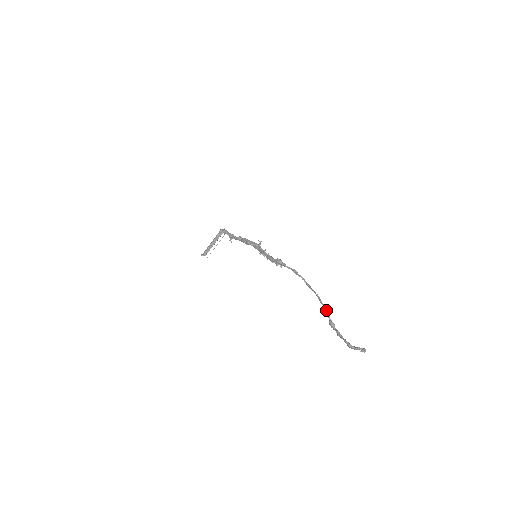
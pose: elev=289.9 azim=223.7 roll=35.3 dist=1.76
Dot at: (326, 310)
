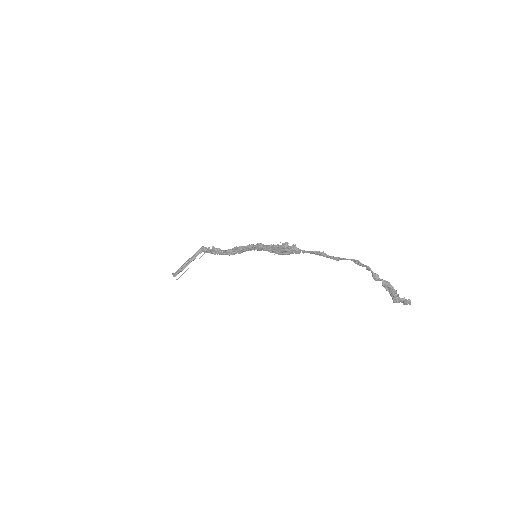
Dot at: occluded
